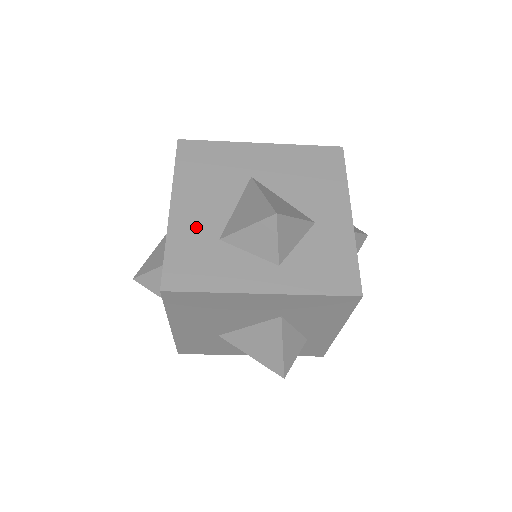
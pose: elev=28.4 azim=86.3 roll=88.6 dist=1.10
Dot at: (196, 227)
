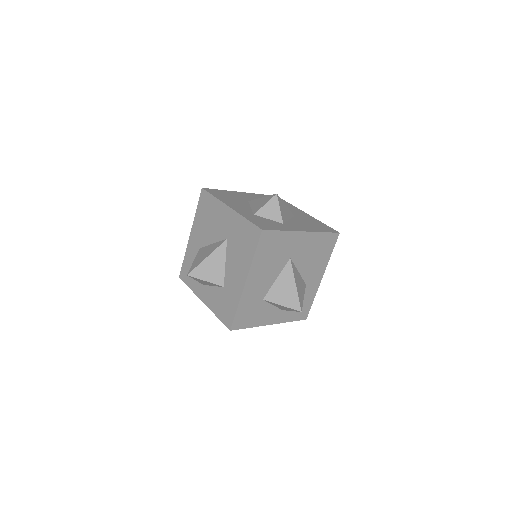
Dot at: (255, 294)
